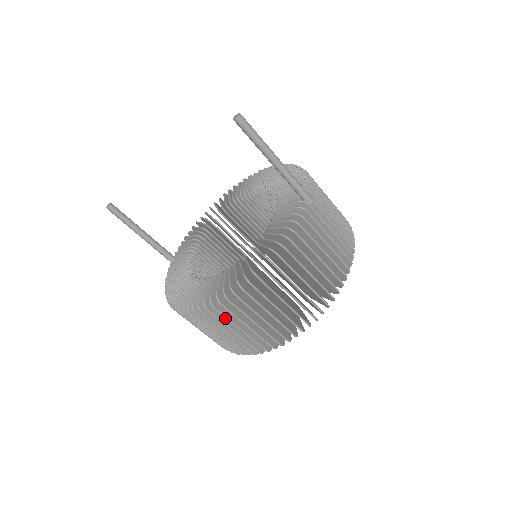
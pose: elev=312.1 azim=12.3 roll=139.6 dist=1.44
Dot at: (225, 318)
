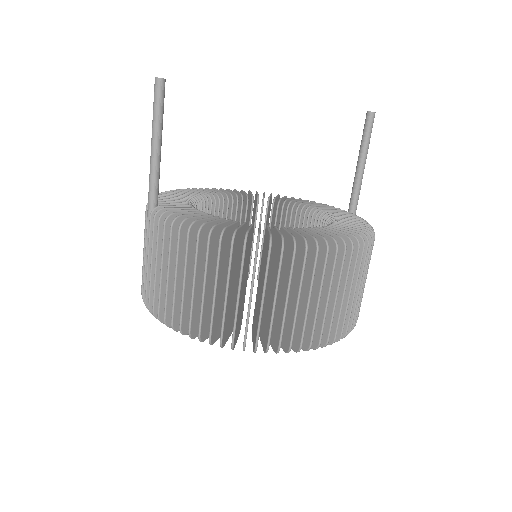
Dot at: (310, 277)
